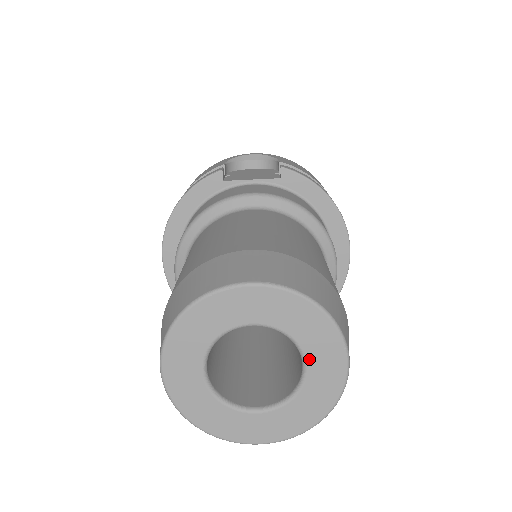
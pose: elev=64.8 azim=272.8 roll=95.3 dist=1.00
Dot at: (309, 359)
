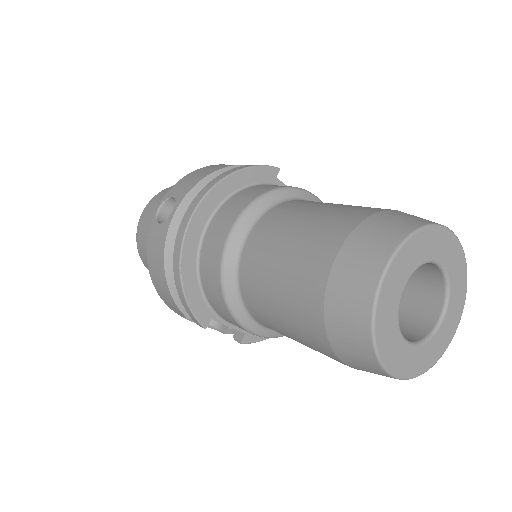
Dot at: (448, 311)
